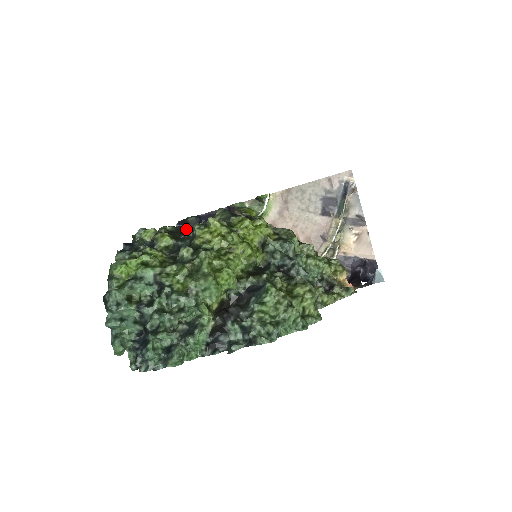
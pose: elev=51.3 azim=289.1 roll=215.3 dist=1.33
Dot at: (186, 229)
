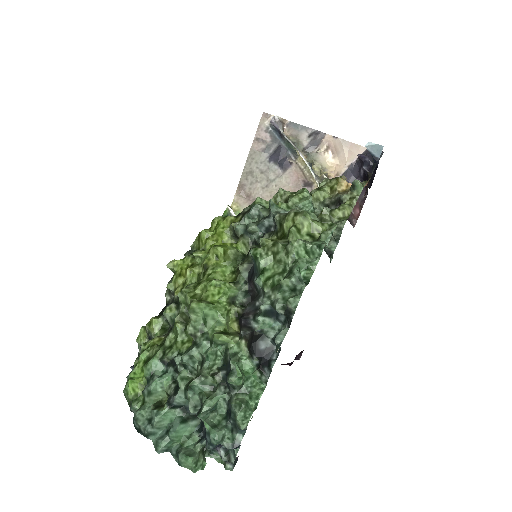
Dot at: occluded
